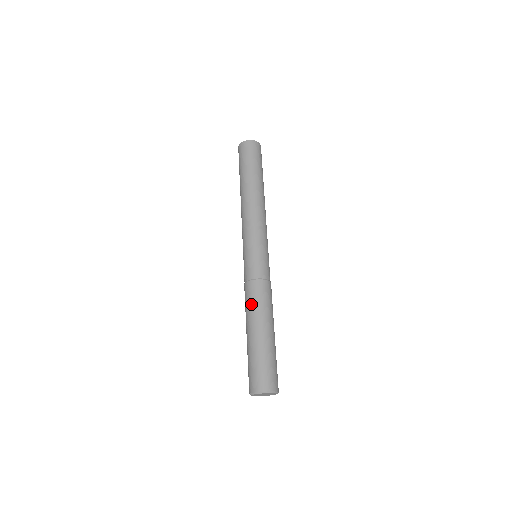
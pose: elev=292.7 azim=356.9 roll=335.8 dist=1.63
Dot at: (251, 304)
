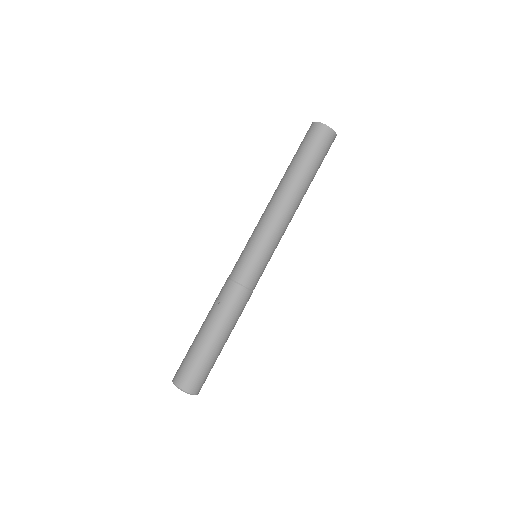
Dot at: (216, 302)
